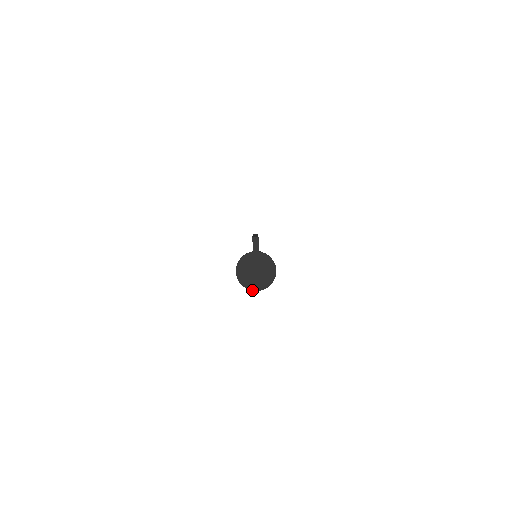
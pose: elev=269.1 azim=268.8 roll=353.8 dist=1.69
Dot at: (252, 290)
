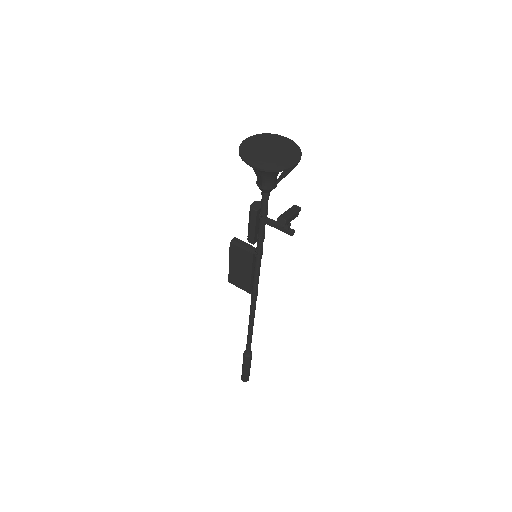
Dot at: (293, 165)
